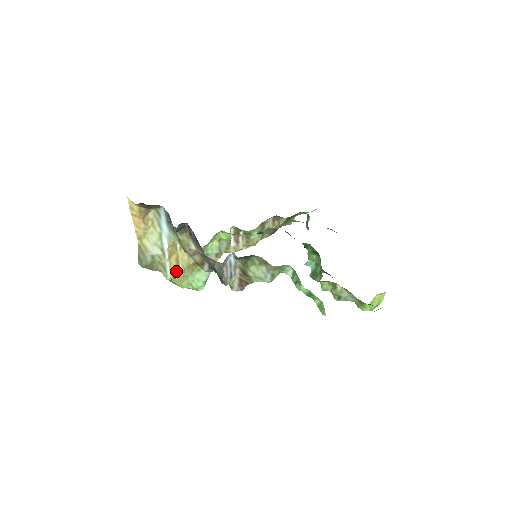
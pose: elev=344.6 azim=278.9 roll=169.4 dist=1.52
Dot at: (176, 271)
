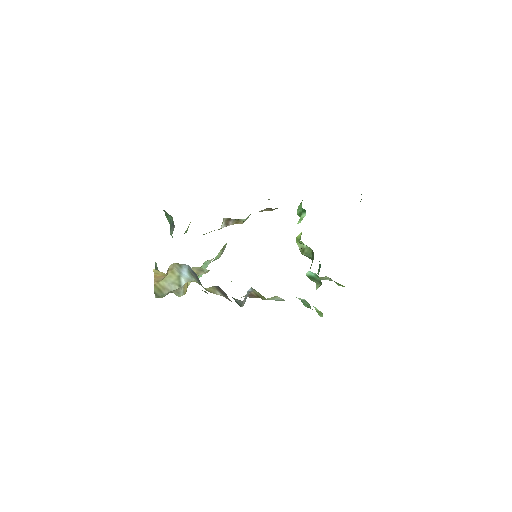
Dot at: (186, 288)
